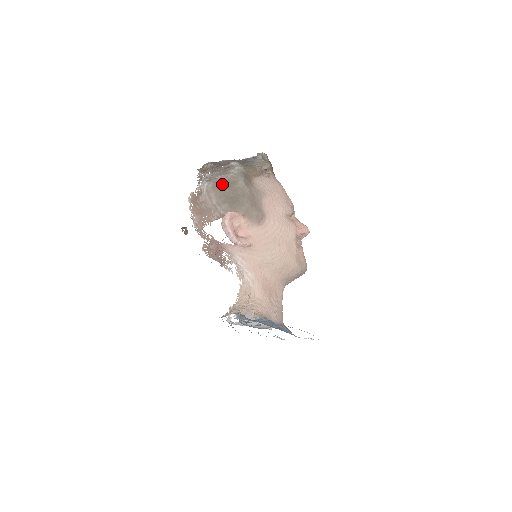
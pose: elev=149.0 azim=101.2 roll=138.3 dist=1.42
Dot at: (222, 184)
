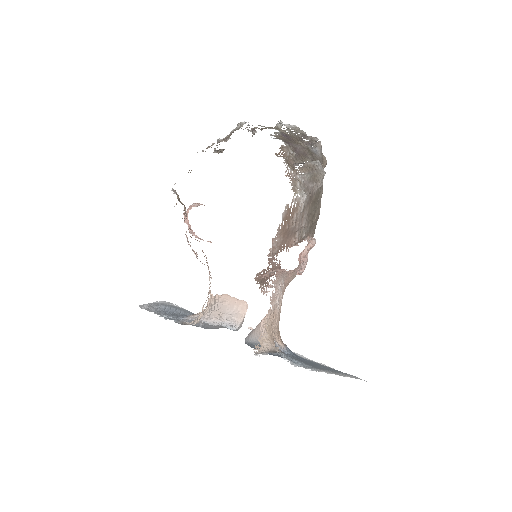
Dot at: (313, 198)
